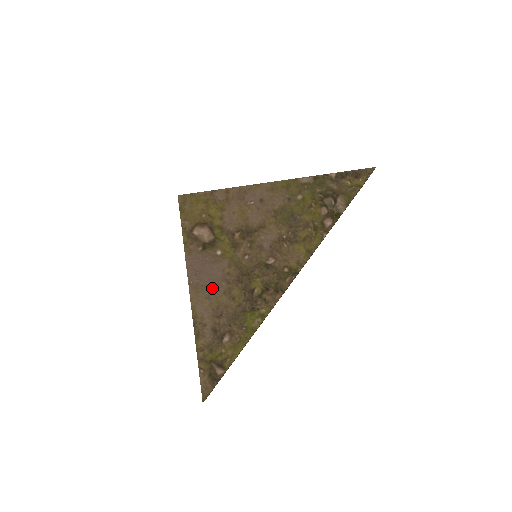
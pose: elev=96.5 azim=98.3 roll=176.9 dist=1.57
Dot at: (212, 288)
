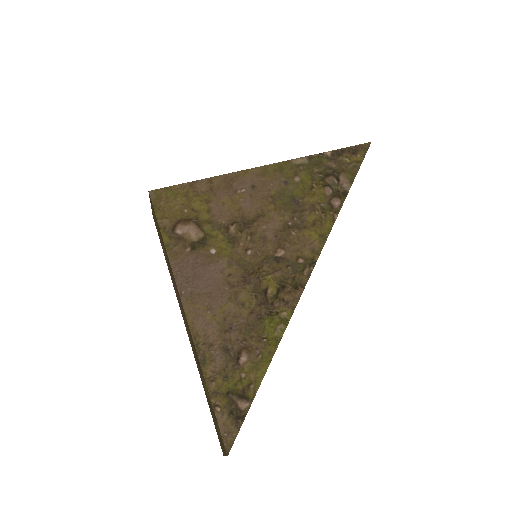
Dot at: (212, 295)
